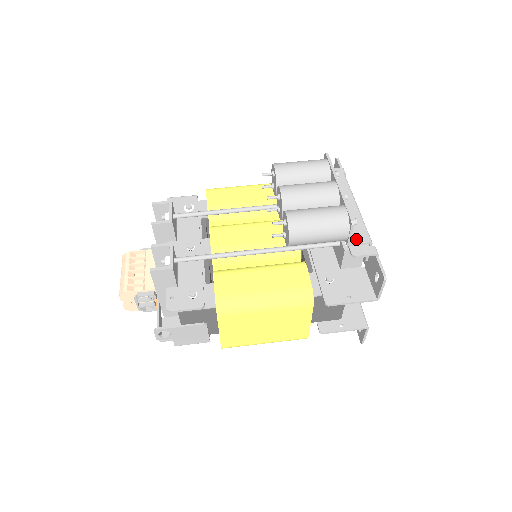
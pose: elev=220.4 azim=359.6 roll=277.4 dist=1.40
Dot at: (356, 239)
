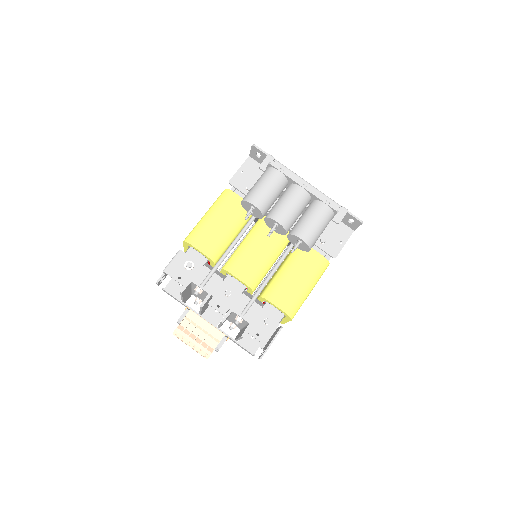
Dot at: occluded
